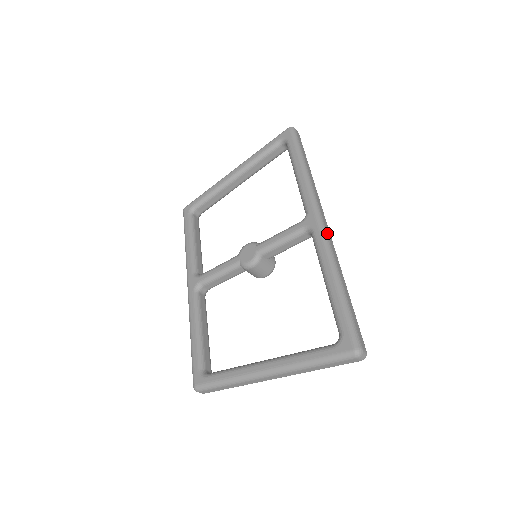
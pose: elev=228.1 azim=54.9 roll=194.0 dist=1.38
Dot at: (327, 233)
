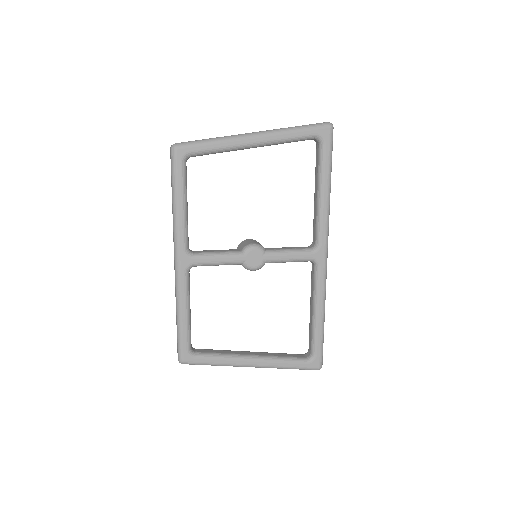
Dot at: occluded
